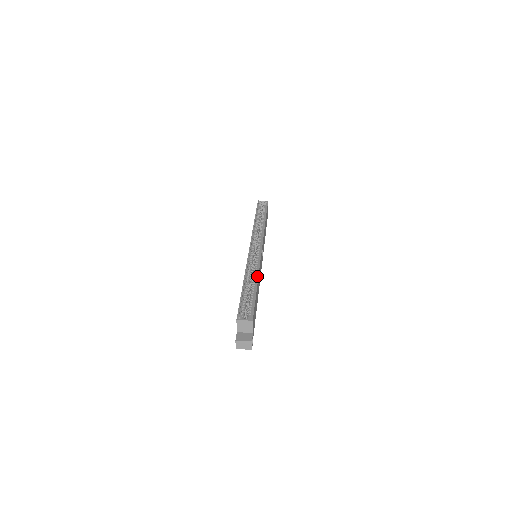
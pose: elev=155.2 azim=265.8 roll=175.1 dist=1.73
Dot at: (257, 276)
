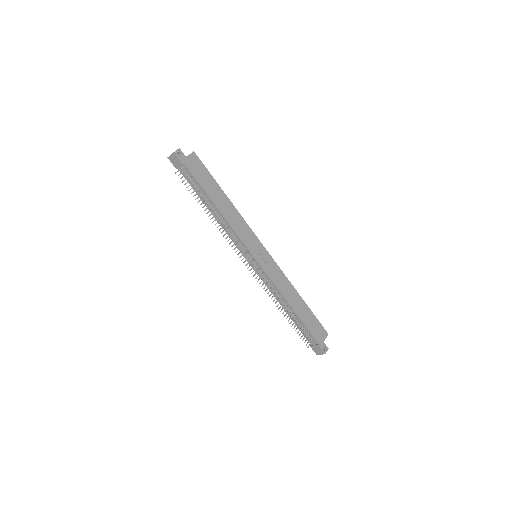
Dot at: (233, 205)
